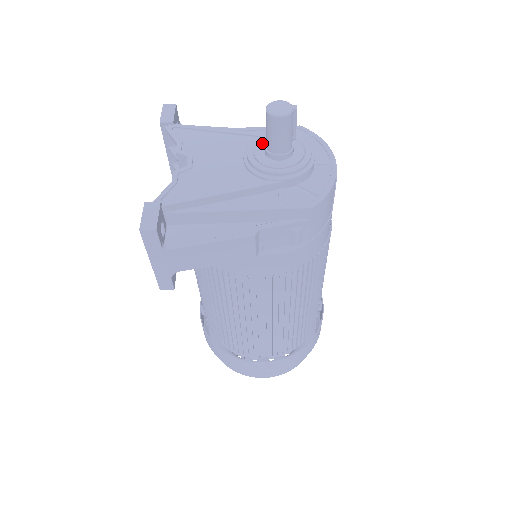
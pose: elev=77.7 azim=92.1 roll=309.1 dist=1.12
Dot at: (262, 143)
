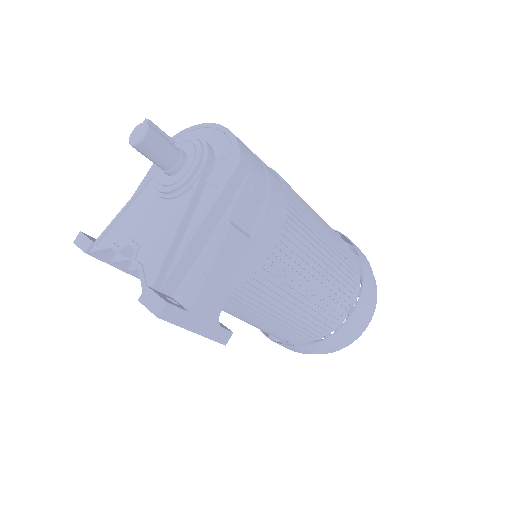
Dot at: (160, 174)
